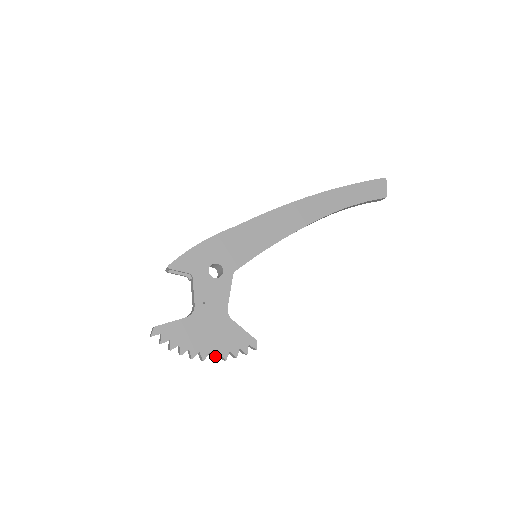
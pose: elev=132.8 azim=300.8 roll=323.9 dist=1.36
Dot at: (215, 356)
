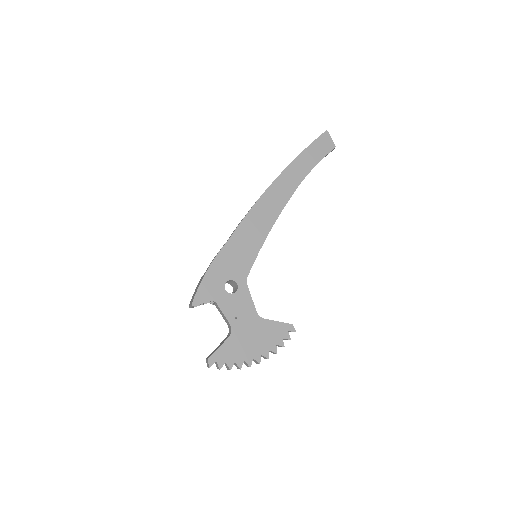
Dot at: (267, 355)
